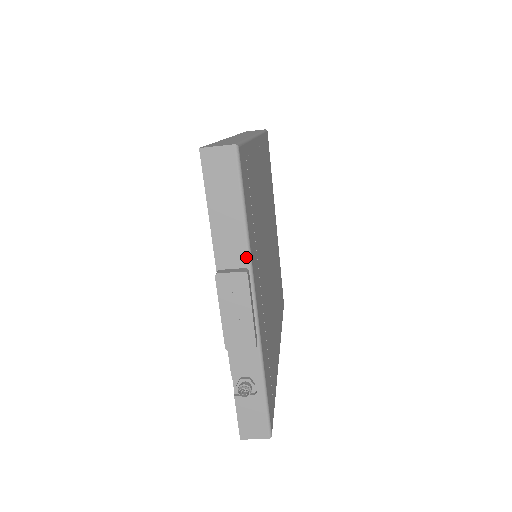
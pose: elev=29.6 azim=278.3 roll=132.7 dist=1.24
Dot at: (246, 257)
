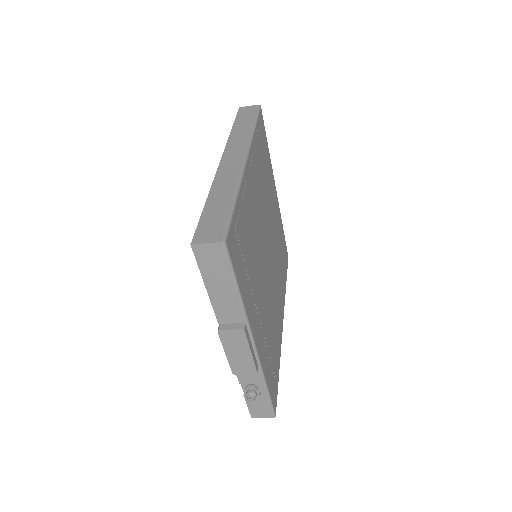
Dot at: (242, 316)
